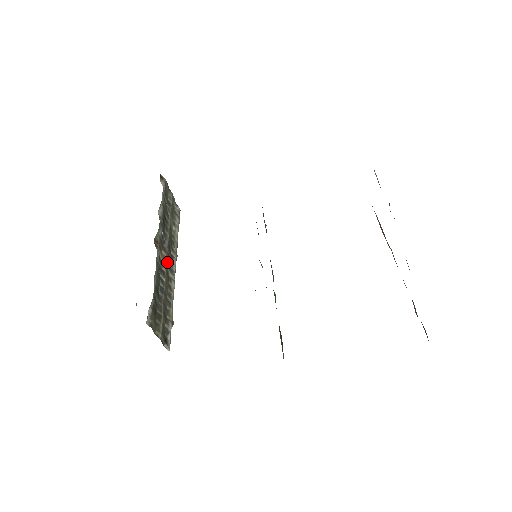
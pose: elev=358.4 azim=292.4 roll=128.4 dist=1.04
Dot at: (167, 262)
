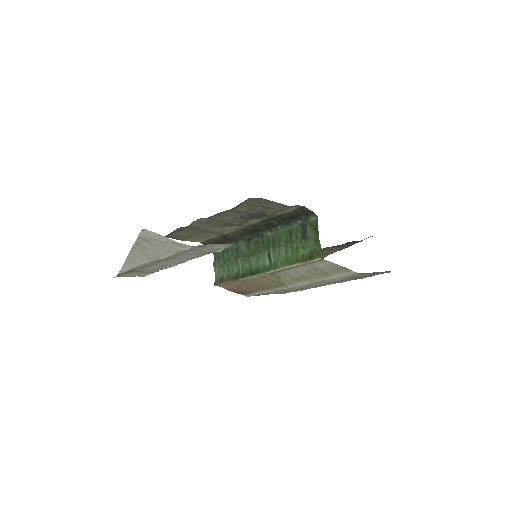
Dot at: occluded
